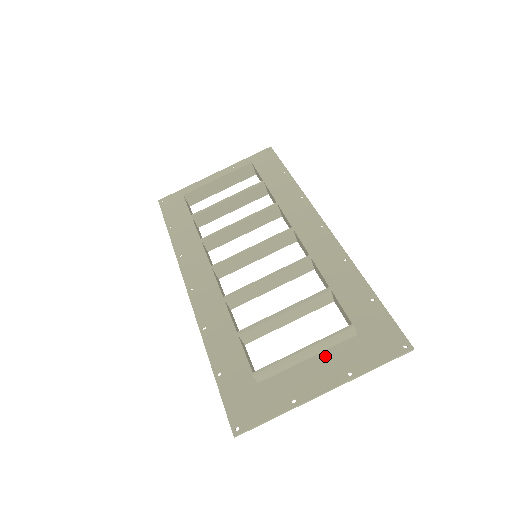
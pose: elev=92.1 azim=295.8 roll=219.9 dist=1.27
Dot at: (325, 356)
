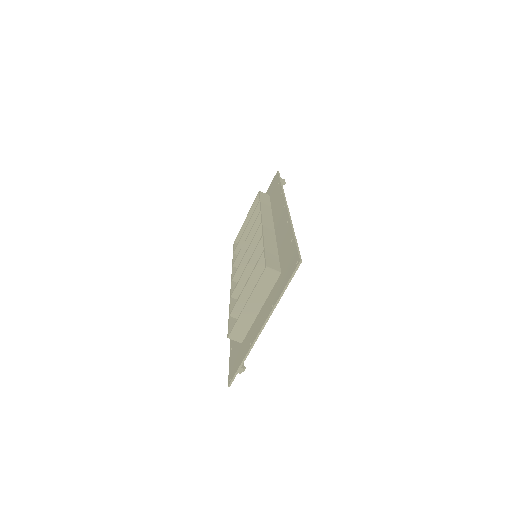
Dot at: (266, 301)
